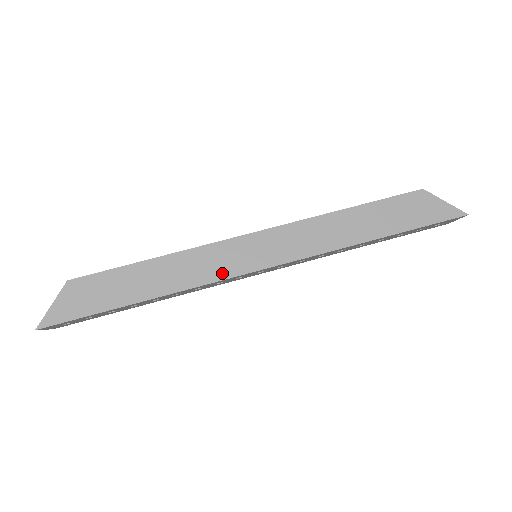
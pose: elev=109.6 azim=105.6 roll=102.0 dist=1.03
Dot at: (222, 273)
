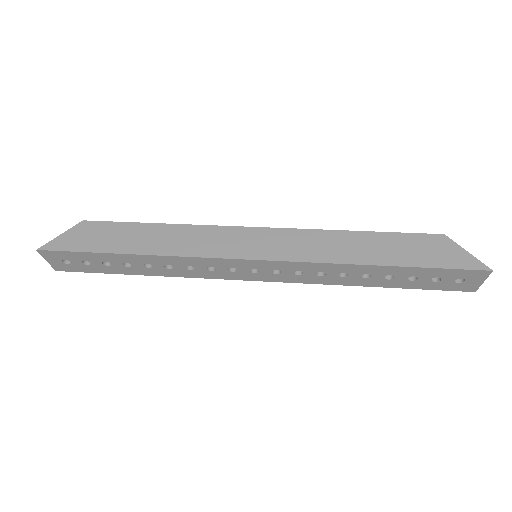
Dot at: (215, 252)
